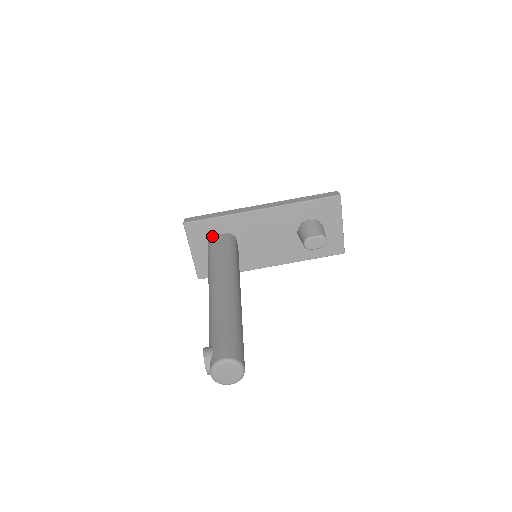
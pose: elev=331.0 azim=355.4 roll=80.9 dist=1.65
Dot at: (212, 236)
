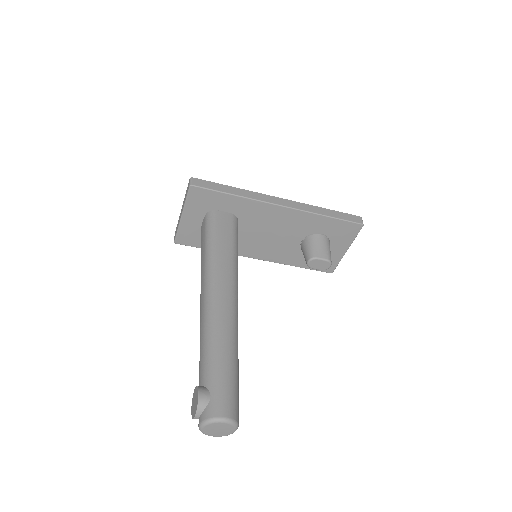
Dot at: (214, 210)
